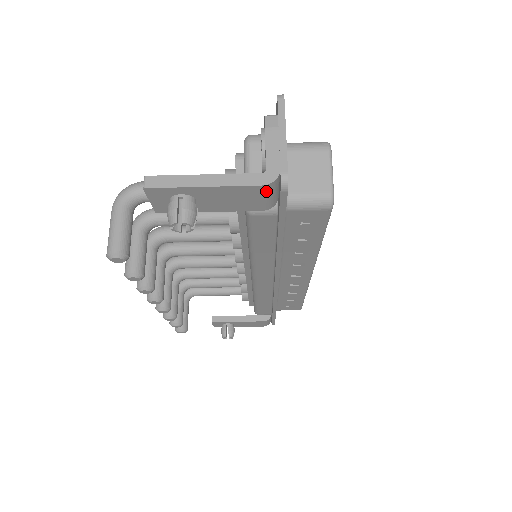
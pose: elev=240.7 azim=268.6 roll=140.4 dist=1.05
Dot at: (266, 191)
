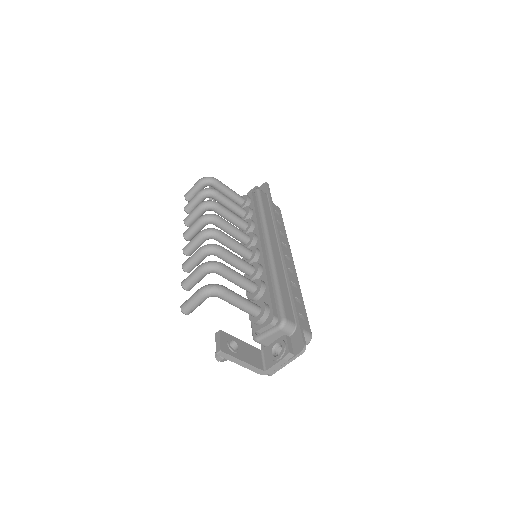
Dot at: occluded
